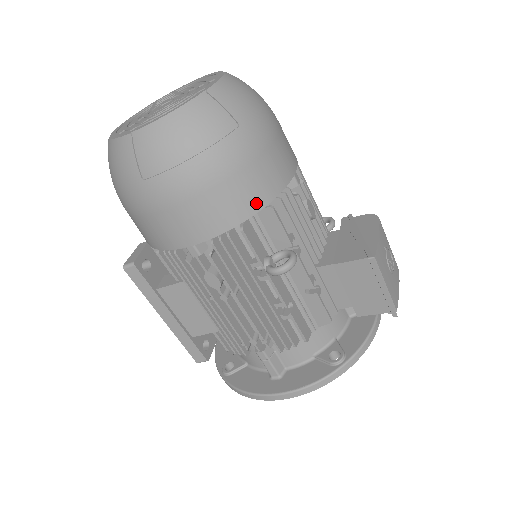
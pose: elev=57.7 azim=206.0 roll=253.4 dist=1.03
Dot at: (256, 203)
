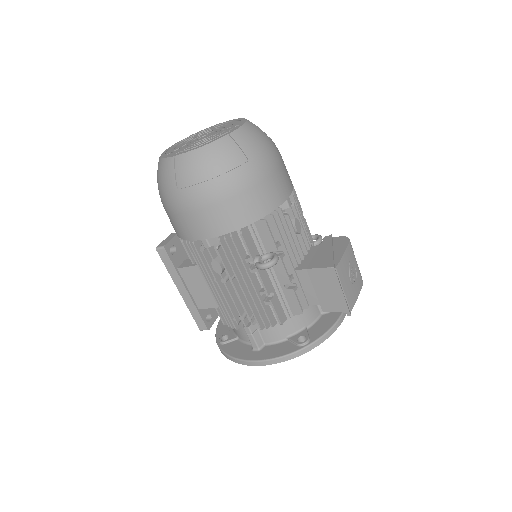
Dot at: (253, 216)
